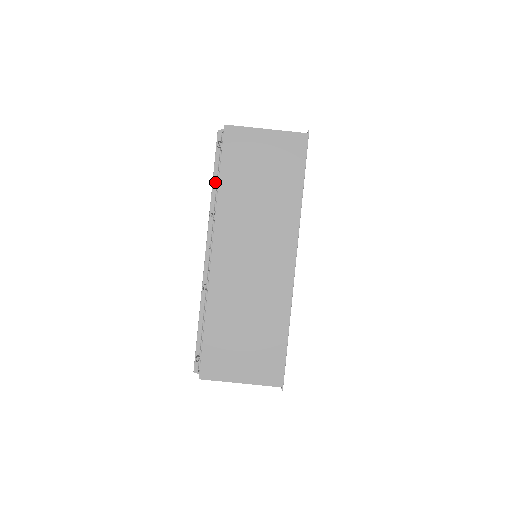
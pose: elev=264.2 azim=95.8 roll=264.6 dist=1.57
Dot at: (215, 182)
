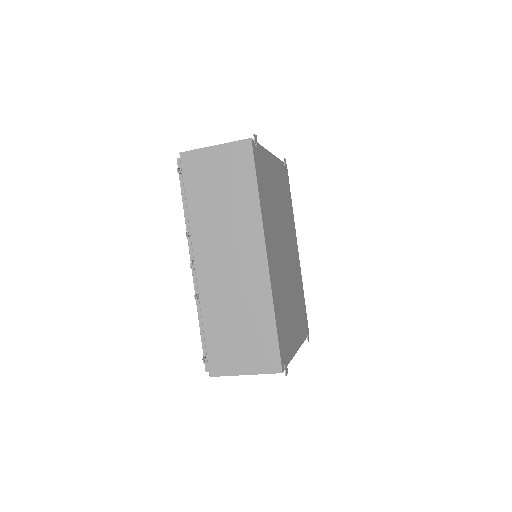
Dot at: (185, 204)
